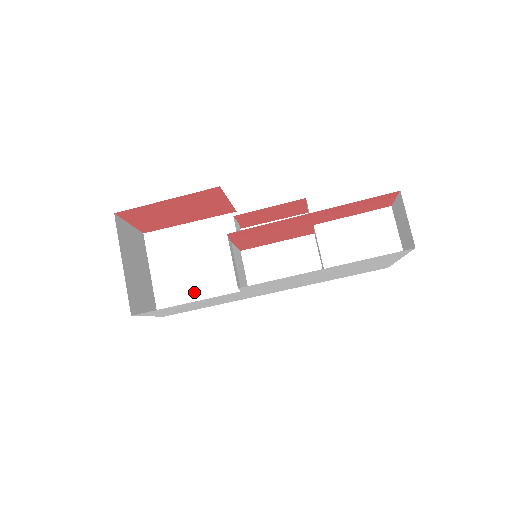
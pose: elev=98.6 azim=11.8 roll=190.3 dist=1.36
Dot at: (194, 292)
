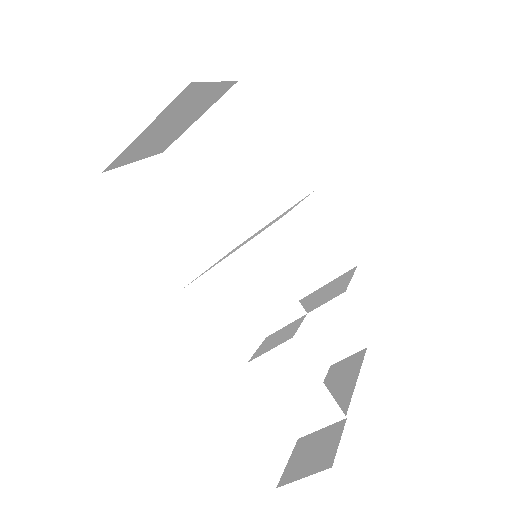
Dot at: (206, 181)
